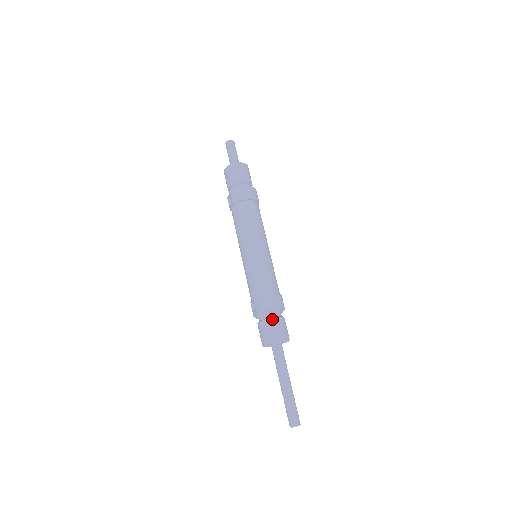
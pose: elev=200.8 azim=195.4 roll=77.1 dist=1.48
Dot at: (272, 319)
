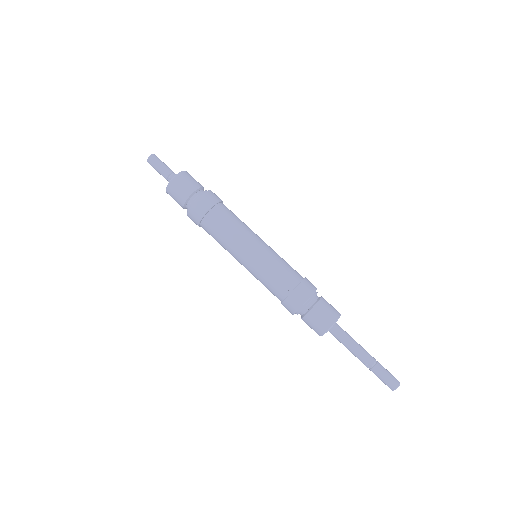
Dot at: (303, 319)
